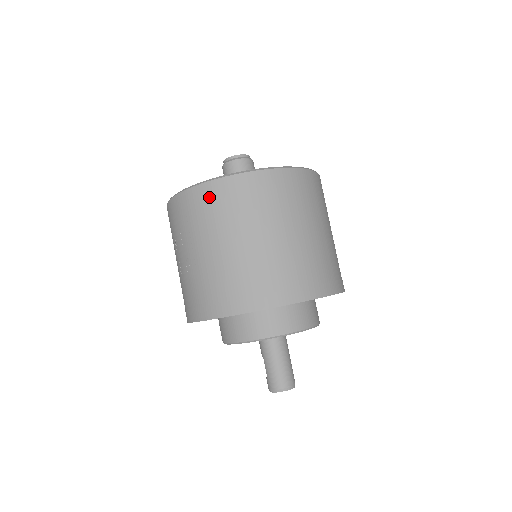
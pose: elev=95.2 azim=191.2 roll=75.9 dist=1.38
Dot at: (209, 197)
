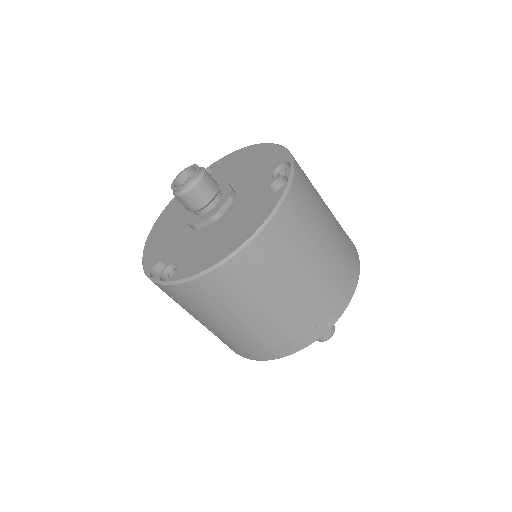
Dot at: (189, 295)
